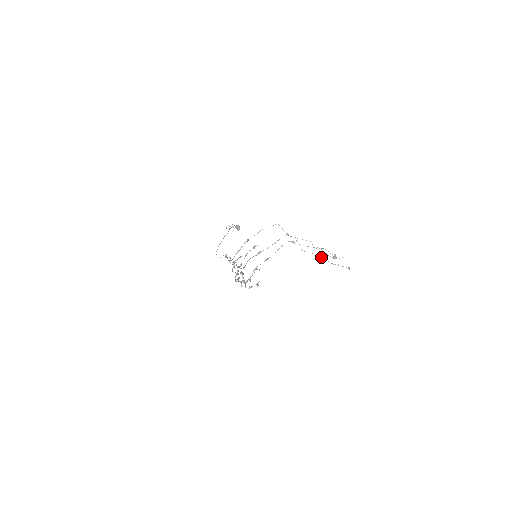
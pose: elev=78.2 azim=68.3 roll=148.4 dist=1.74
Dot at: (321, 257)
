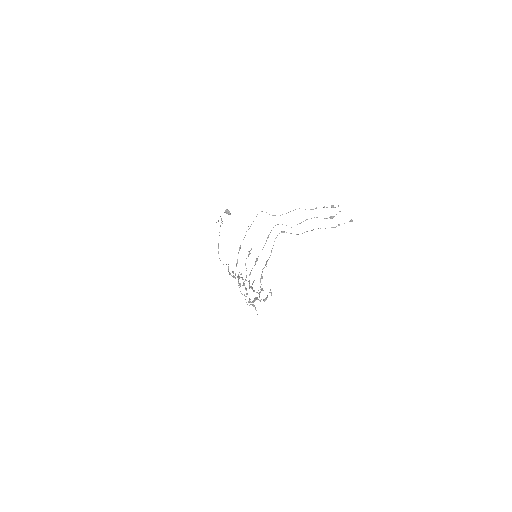
Dot at: occluded
